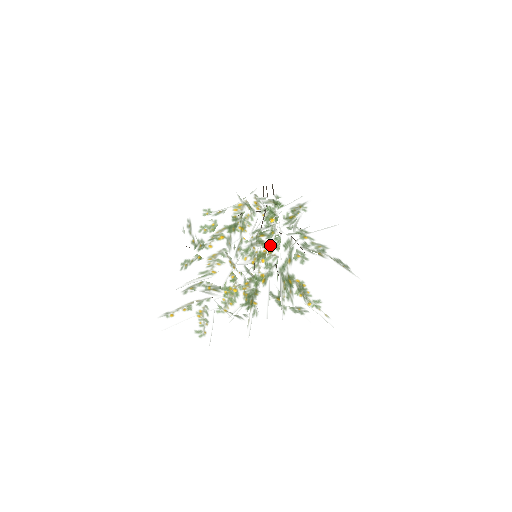
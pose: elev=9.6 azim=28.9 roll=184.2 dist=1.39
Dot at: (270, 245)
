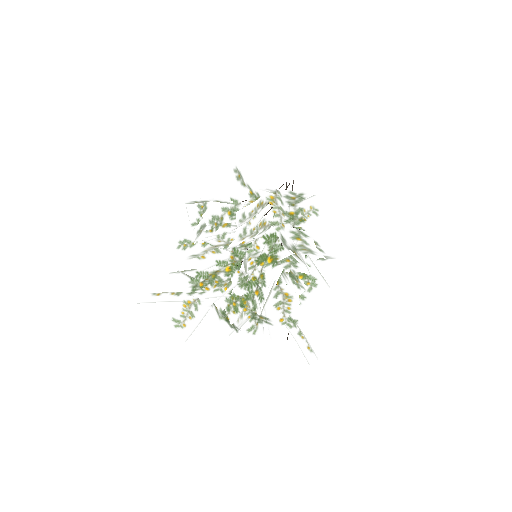
Dot at: (242, 227)
